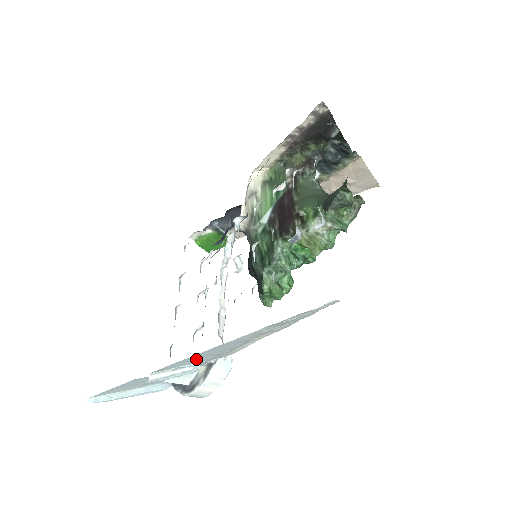
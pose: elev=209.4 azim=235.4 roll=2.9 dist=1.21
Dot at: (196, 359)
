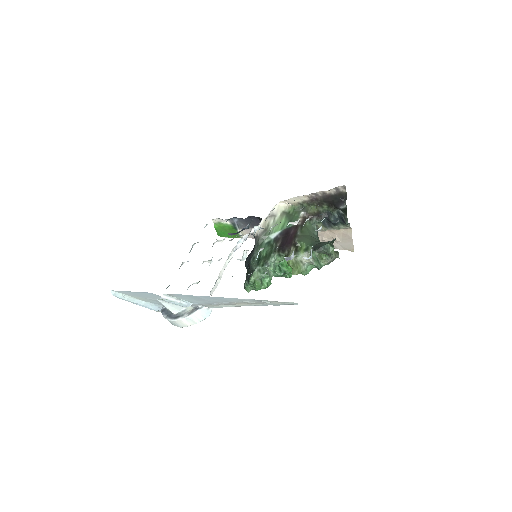
Dot at: (194, 299)
